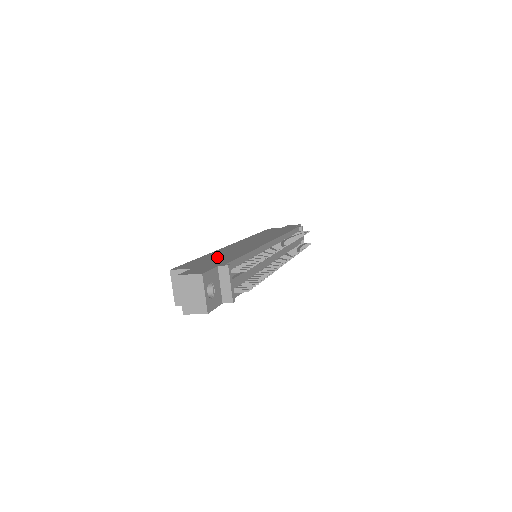
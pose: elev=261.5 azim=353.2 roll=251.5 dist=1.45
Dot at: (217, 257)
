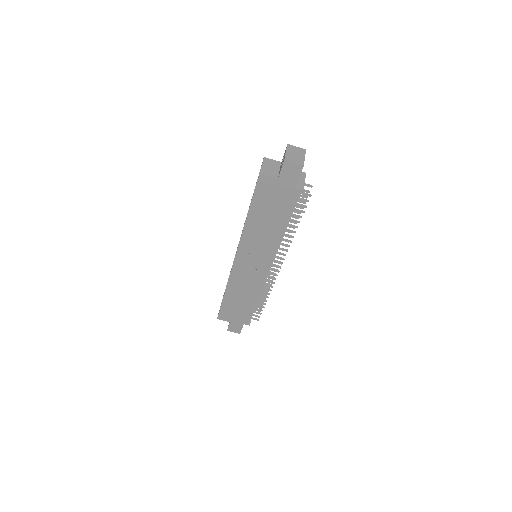
Dot at: occluded
